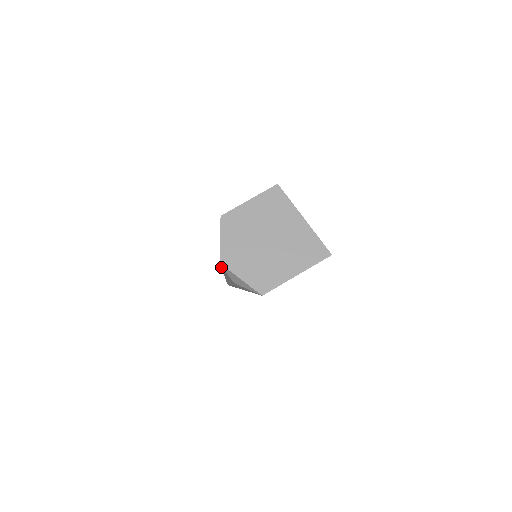
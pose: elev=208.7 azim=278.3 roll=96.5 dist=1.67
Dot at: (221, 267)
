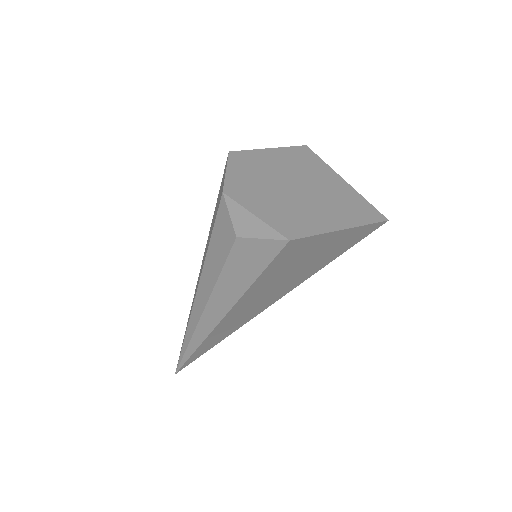
Dot at: (214, 224)
